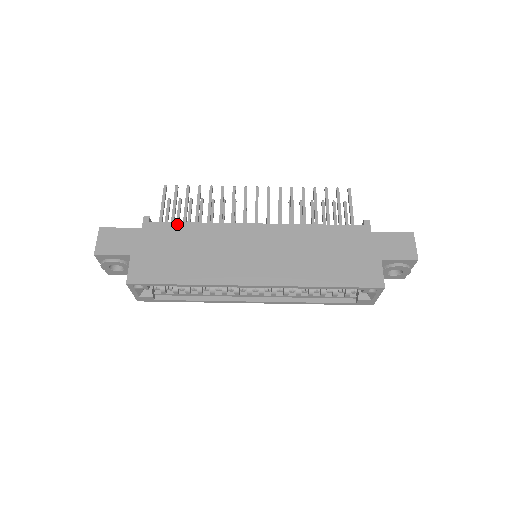
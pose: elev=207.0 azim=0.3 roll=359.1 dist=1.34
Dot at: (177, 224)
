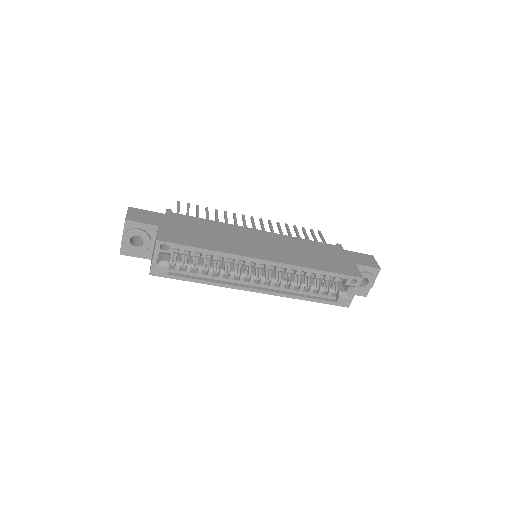
Dot at: (195, 218)
